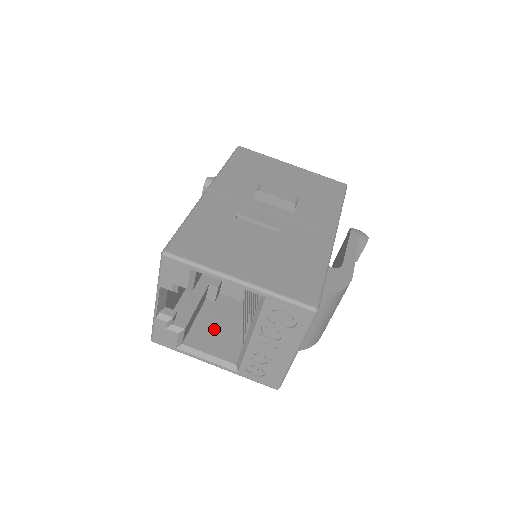
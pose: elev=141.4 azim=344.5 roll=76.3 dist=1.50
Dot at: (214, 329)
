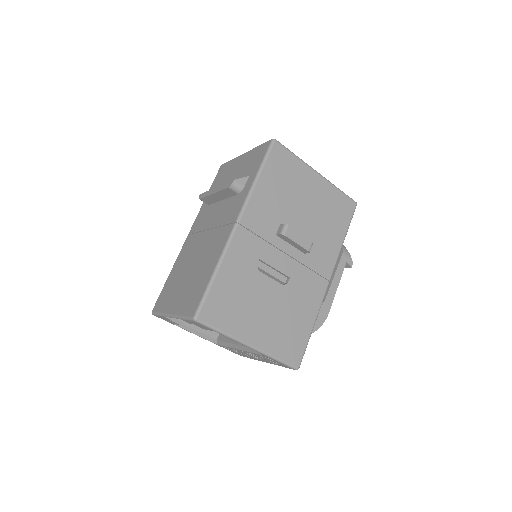
Dot at: occluded
